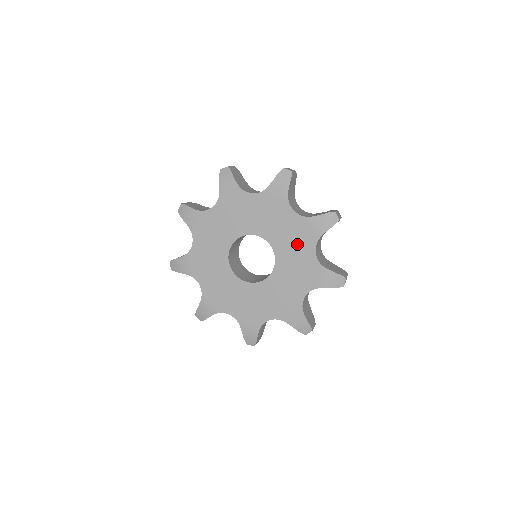
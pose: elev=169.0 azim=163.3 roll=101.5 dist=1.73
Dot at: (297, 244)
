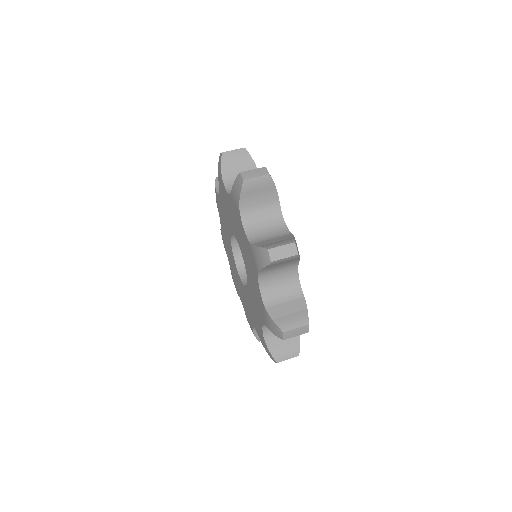
Dot at: (251, 268)
